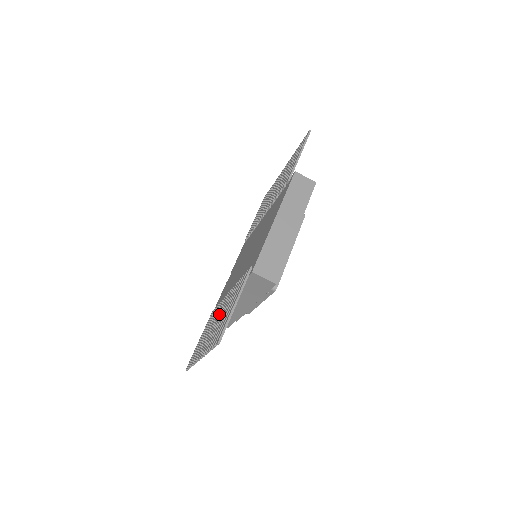
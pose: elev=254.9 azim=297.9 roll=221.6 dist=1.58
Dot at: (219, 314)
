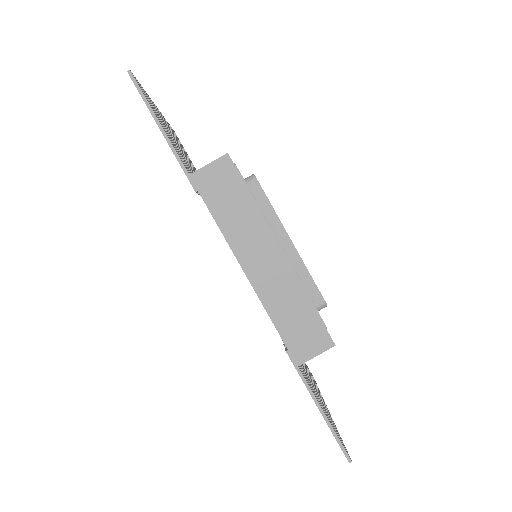
Dot at: occluded
